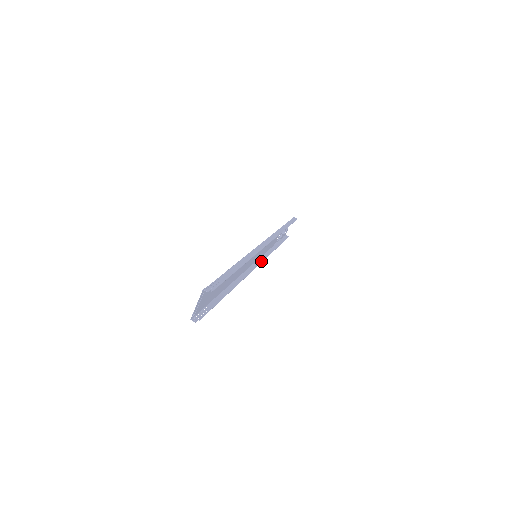
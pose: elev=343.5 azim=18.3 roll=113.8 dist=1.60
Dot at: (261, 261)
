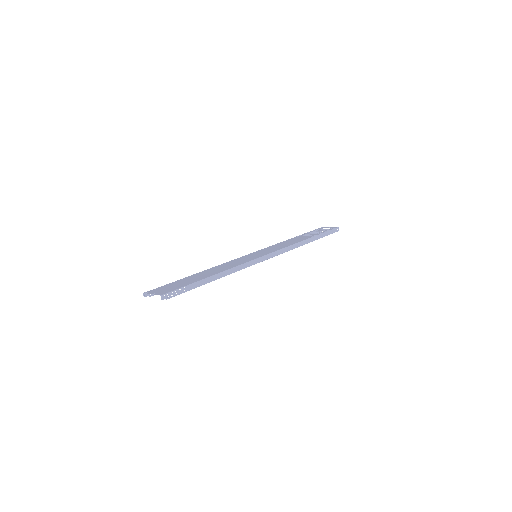
Dot at: occluded
